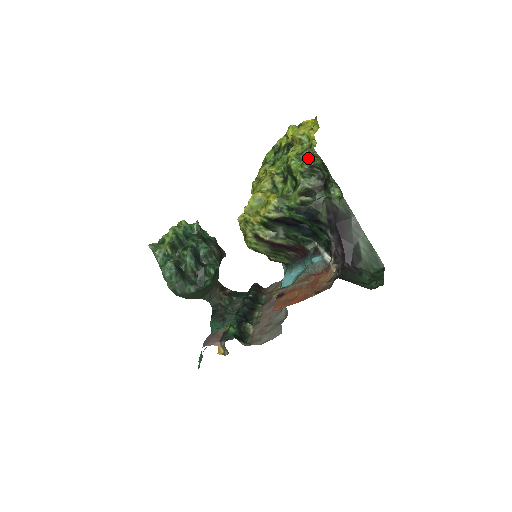
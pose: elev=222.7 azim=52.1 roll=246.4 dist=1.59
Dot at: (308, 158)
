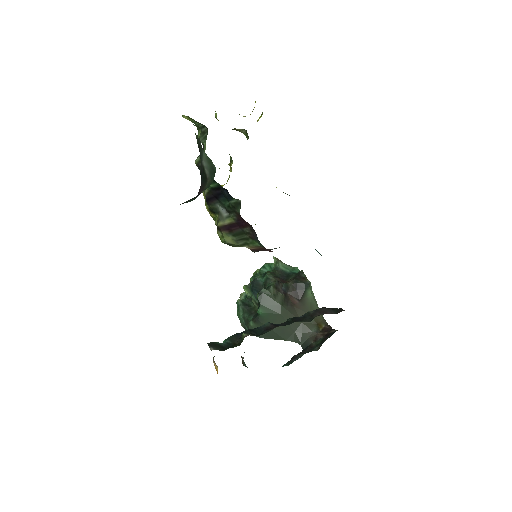
Dot at: occluded
